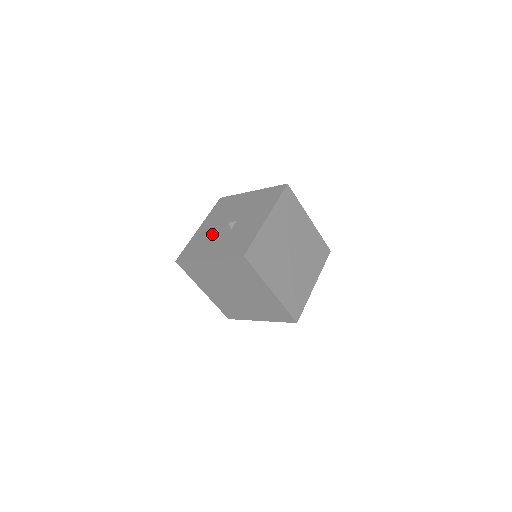
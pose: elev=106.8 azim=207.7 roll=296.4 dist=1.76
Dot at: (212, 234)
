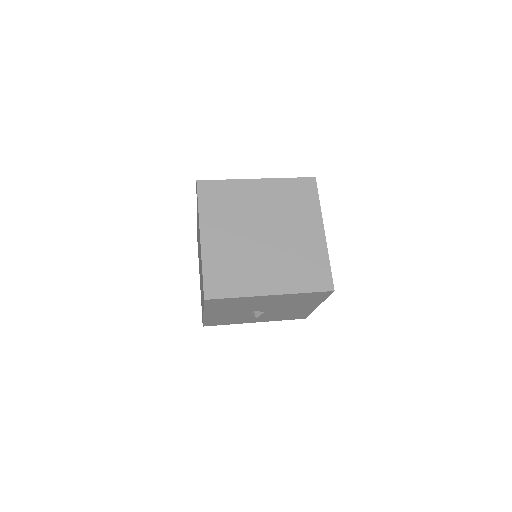
Dot at: occluded
